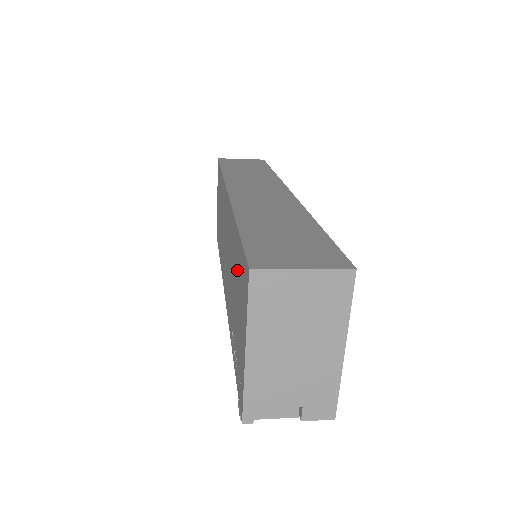
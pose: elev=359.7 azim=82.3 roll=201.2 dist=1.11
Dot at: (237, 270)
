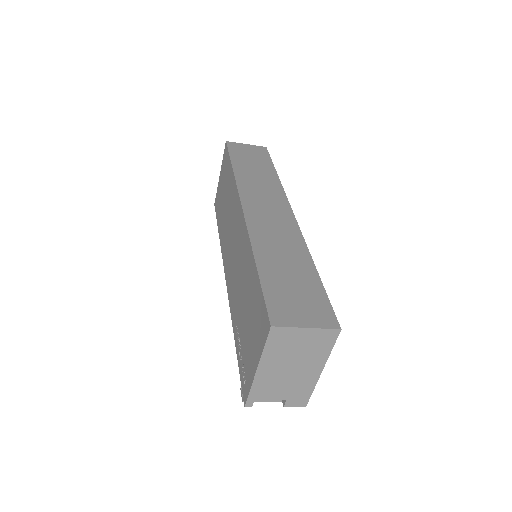
Dot at: (252, 298)
